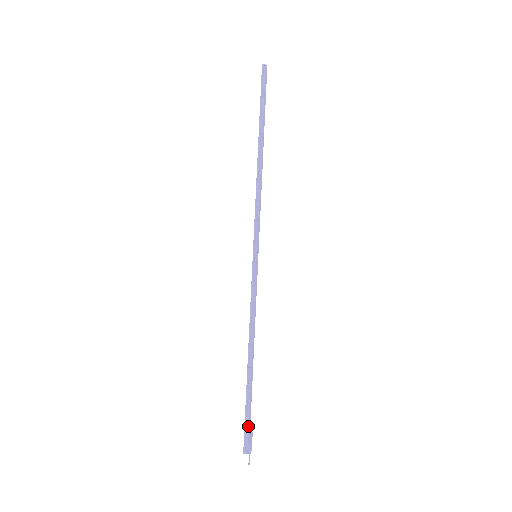
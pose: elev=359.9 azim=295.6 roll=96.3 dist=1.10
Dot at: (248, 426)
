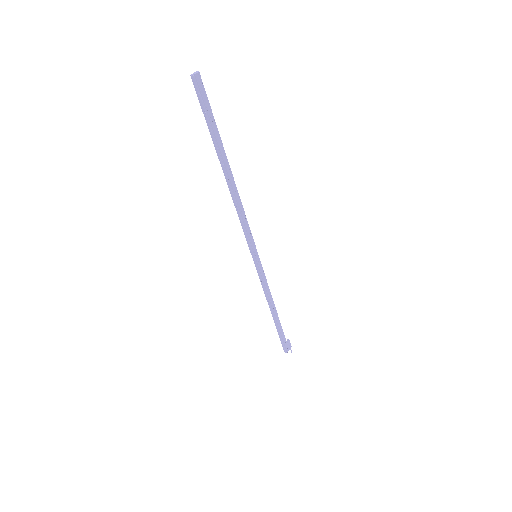
Dot at: (284, 342)
